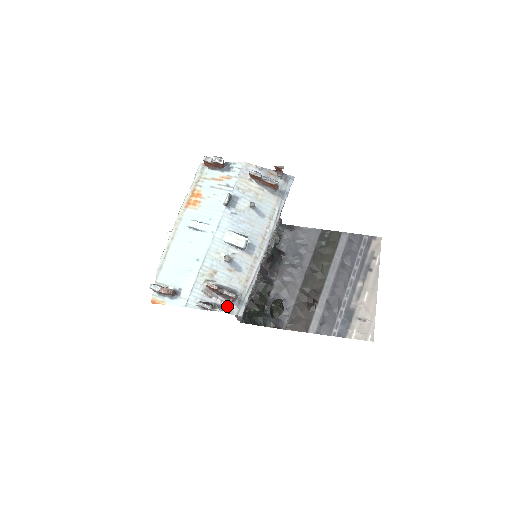
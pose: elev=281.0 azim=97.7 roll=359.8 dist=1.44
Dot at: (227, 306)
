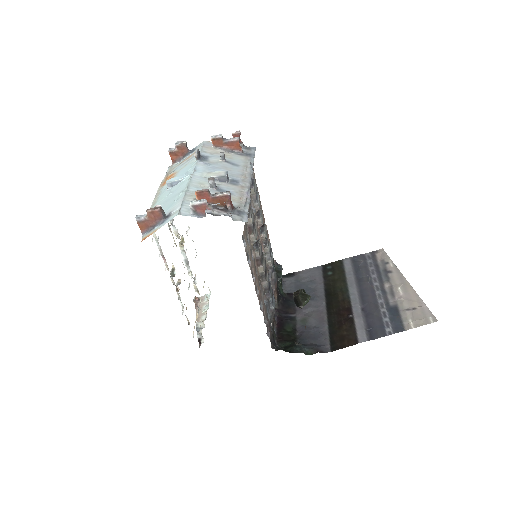
Dot at: (226, 215)
